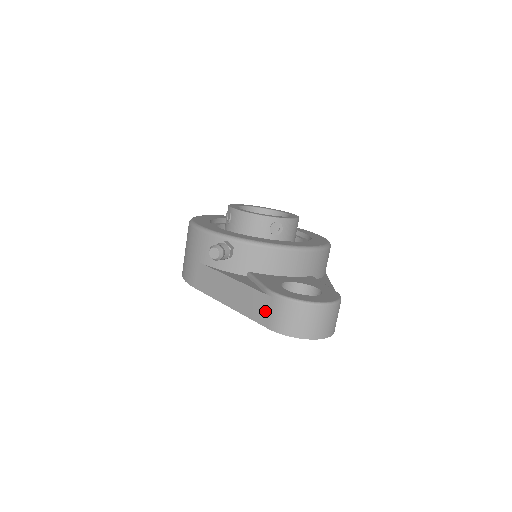
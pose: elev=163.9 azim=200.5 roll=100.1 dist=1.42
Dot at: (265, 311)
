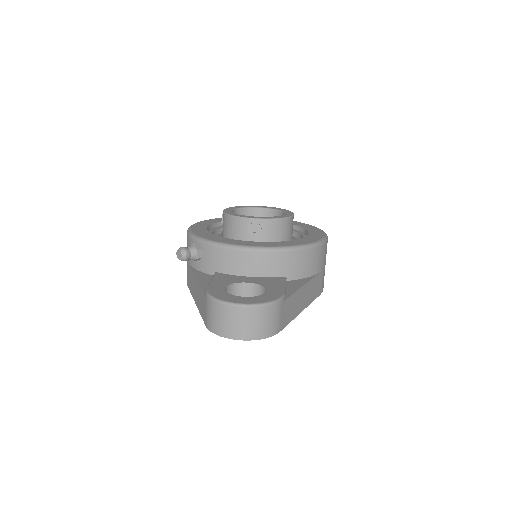
Dot at: (204, 310)
